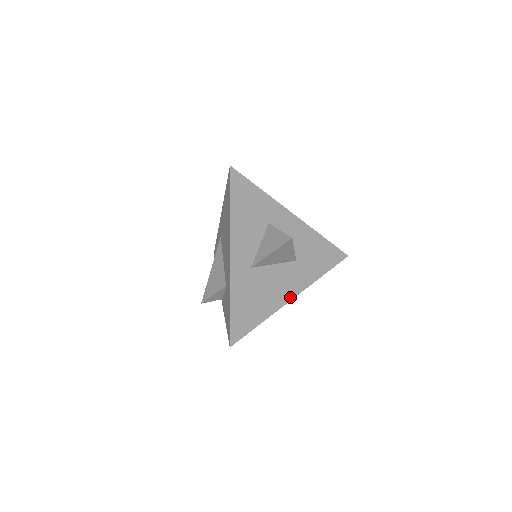
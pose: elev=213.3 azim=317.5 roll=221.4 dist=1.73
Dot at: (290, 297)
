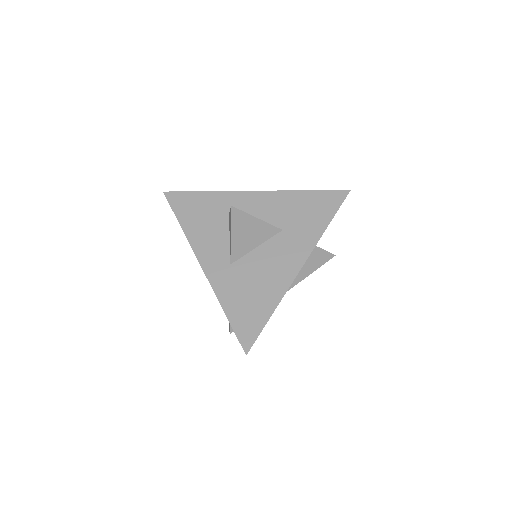
Dot at: (296, 269)
